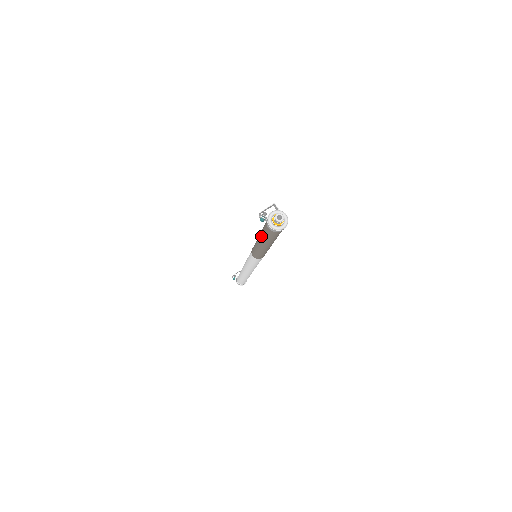
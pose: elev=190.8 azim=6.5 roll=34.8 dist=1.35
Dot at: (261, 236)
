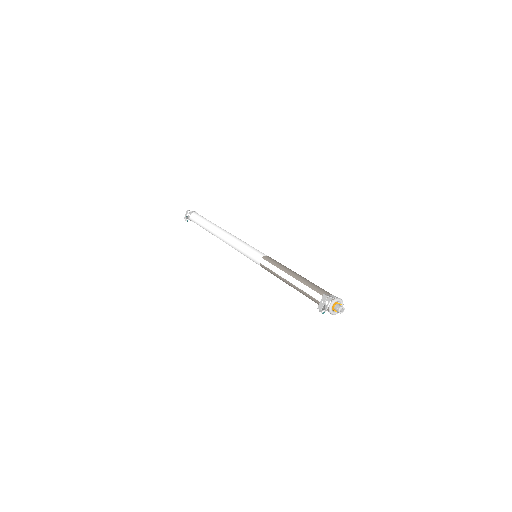
Dot at: occluded
